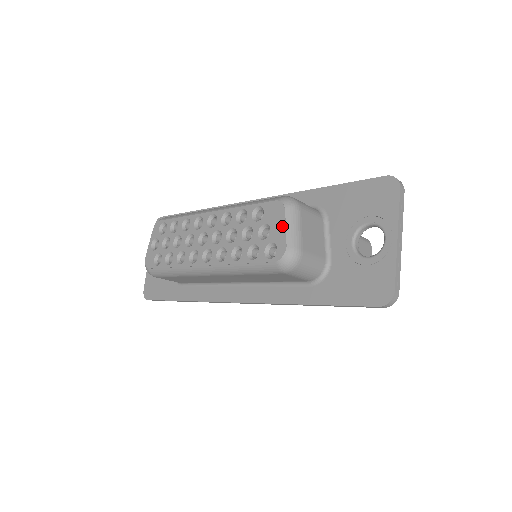
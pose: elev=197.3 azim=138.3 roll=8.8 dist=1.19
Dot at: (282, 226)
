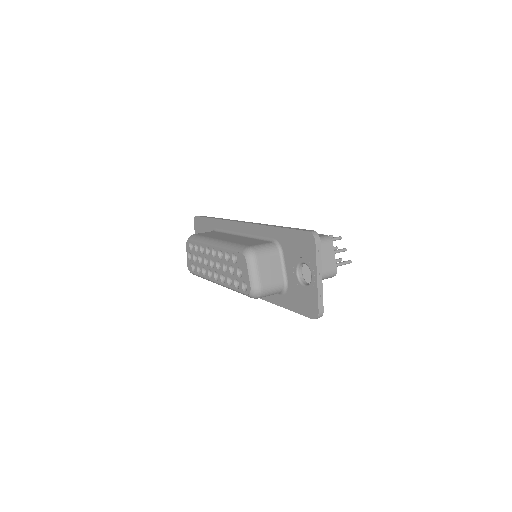
Dot at: (247, 273)
